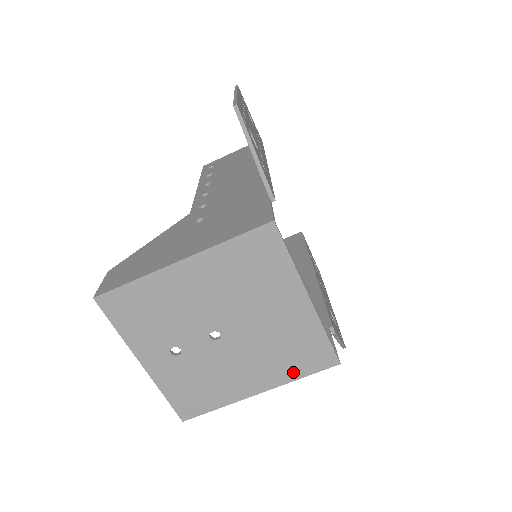
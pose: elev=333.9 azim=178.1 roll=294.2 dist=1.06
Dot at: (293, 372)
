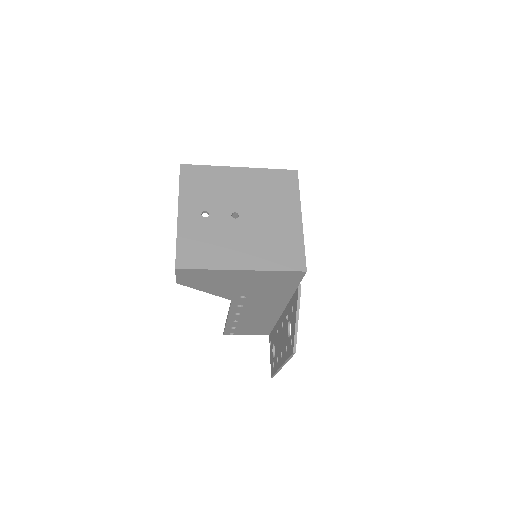
Dot at: (273, 263)
